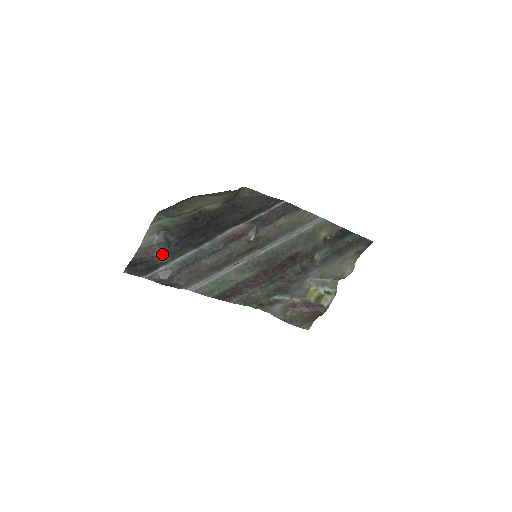
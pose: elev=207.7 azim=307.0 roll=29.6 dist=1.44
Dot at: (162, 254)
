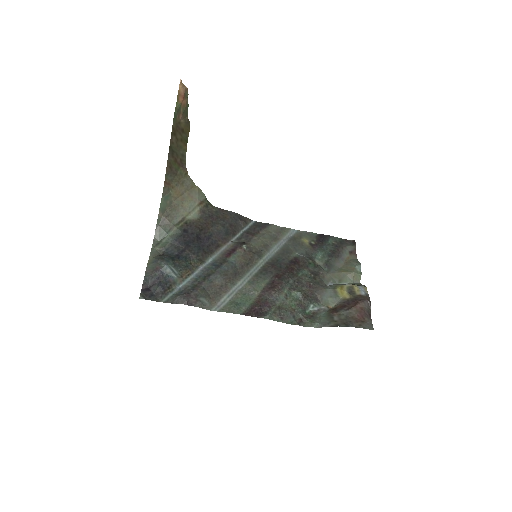
Dot at: (169, 265)
